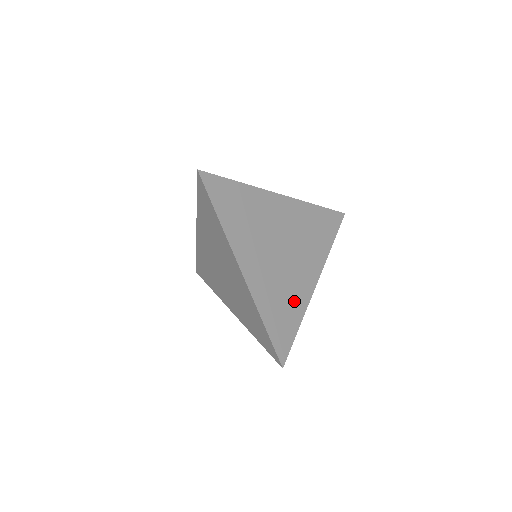
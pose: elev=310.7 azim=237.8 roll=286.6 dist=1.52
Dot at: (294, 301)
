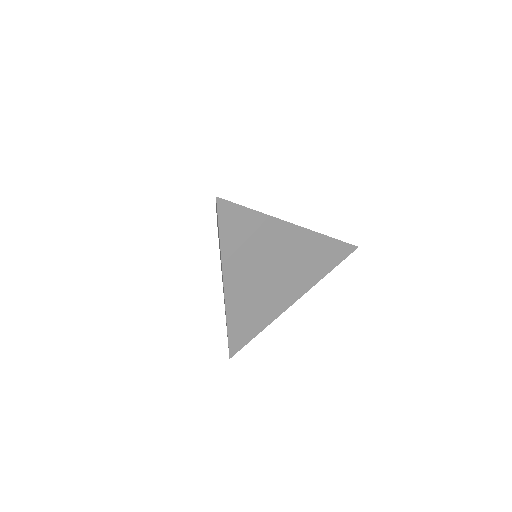
Dot at: (264, 314)
